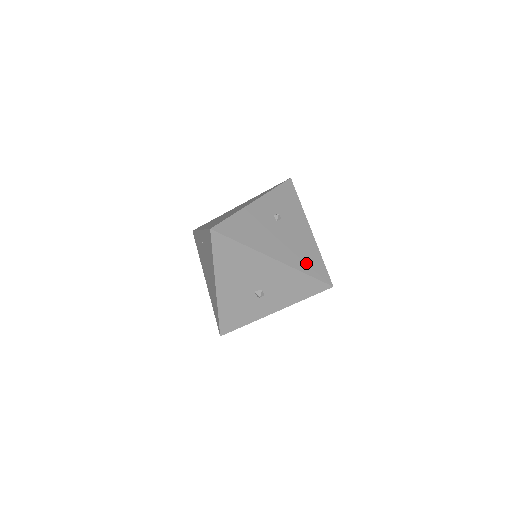
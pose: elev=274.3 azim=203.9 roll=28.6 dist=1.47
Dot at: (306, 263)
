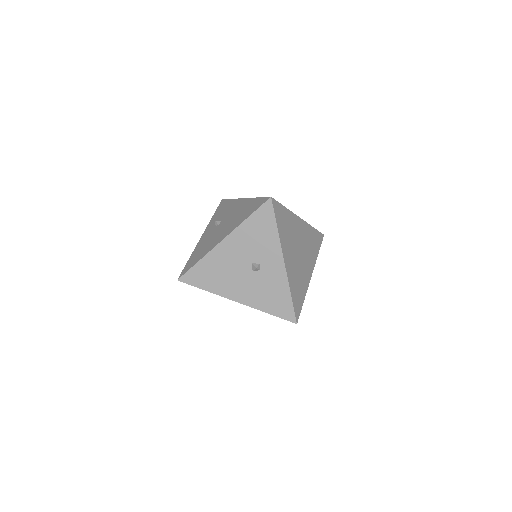
Dot at: (245, 214)
